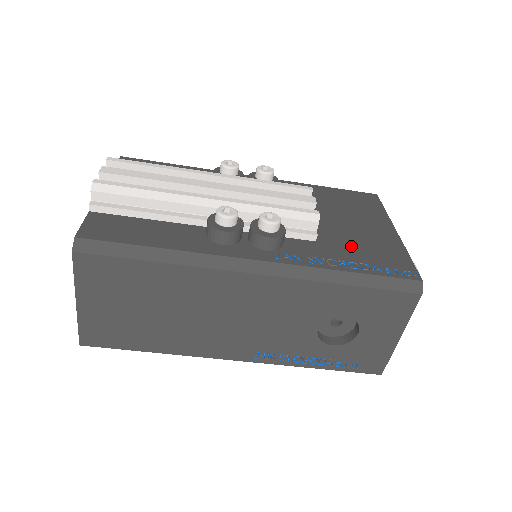
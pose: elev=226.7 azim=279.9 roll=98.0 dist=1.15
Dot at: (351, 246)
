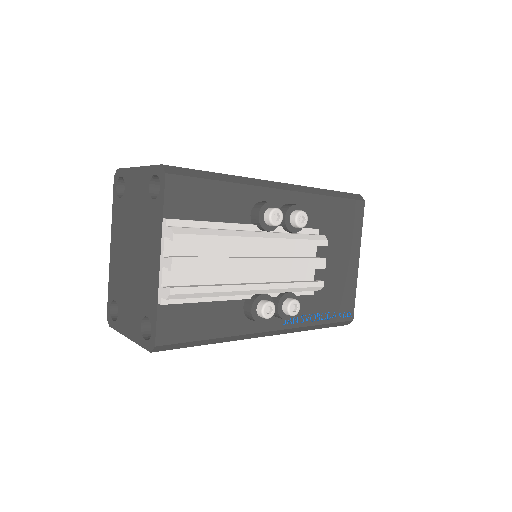
Dot at: (328, 293)
